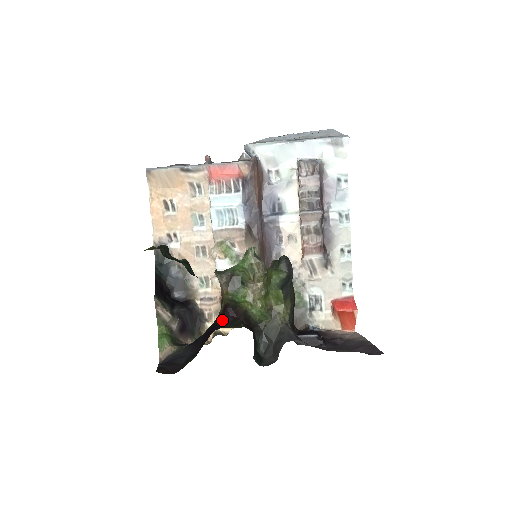
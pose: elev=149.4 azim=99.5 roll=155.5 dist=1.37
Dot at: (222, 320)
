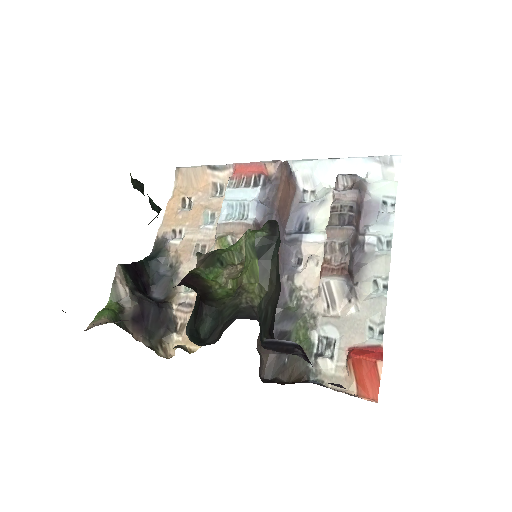
Dot at: occluded
